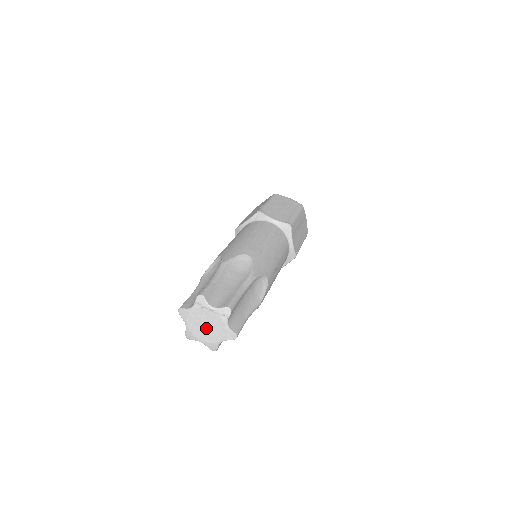
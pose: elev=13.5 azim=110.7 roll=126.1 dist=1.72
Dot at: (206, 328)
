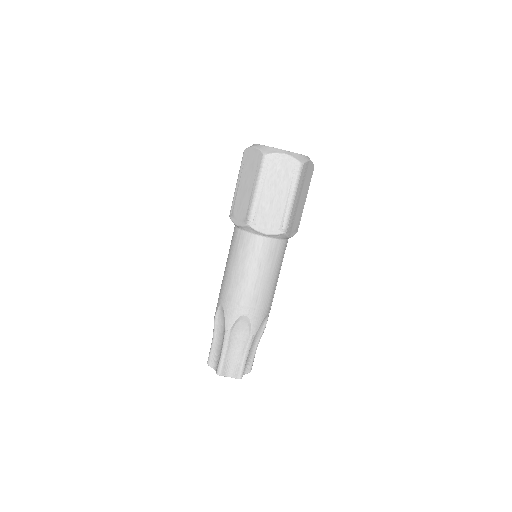
Dot at: occluded
